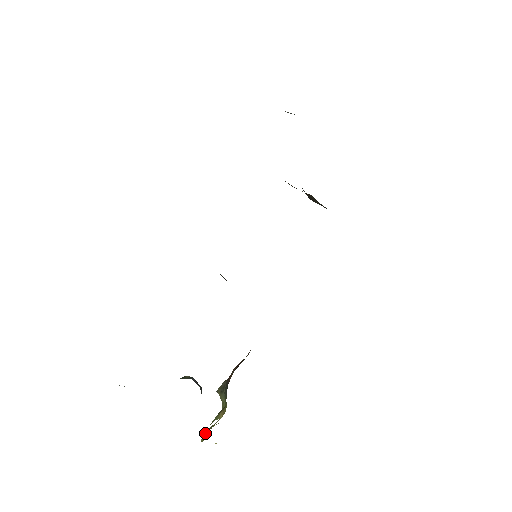
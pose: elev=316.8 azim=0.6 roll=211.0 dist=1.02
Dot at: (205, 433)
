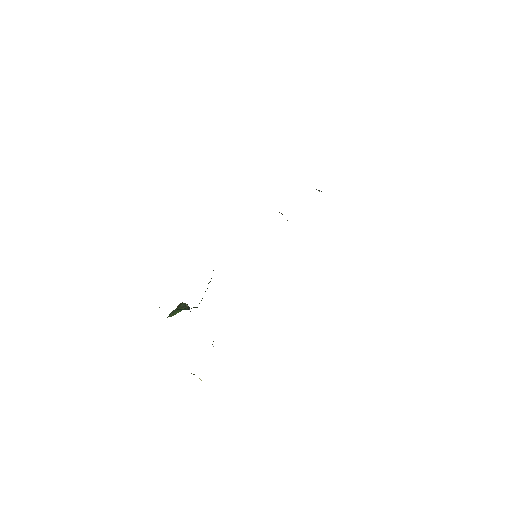
Dot at: occluded
